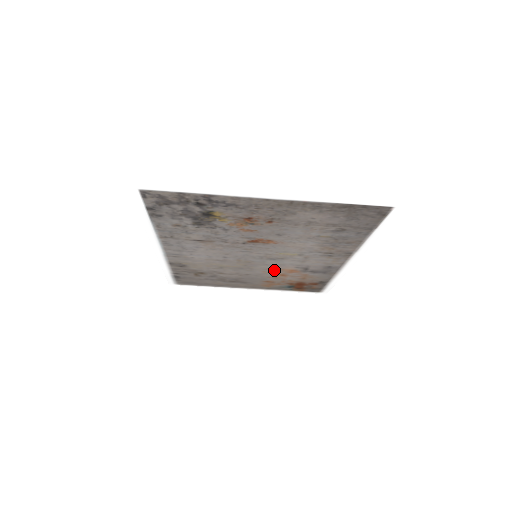
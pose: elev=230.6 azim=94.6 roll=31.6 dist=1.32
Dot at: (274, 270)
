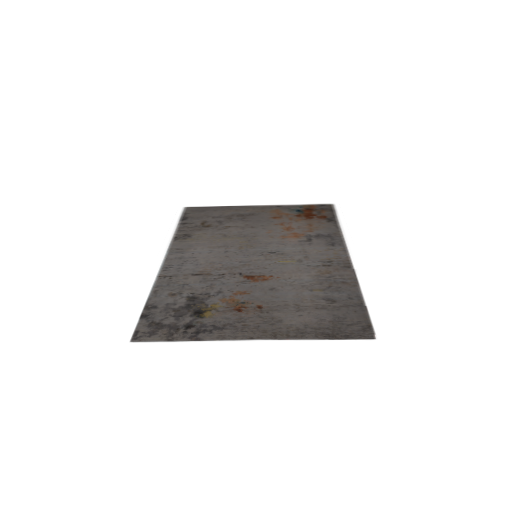
Dot at: (278, 235)
